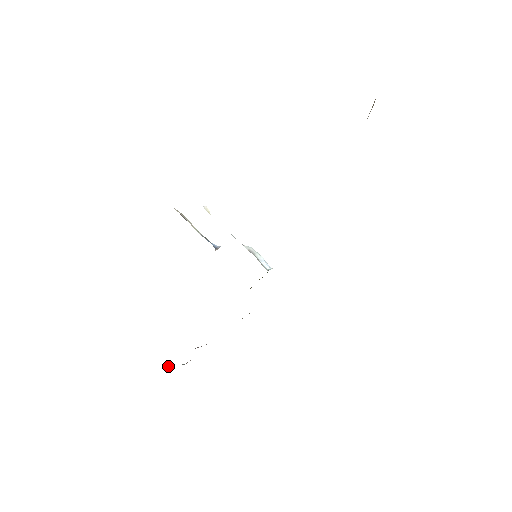
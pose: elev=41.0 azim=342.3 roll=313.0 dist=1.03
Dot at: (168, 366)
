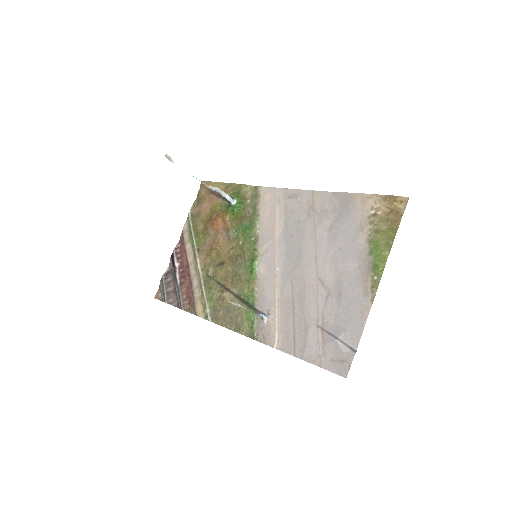
Dot at: (169, 297)
